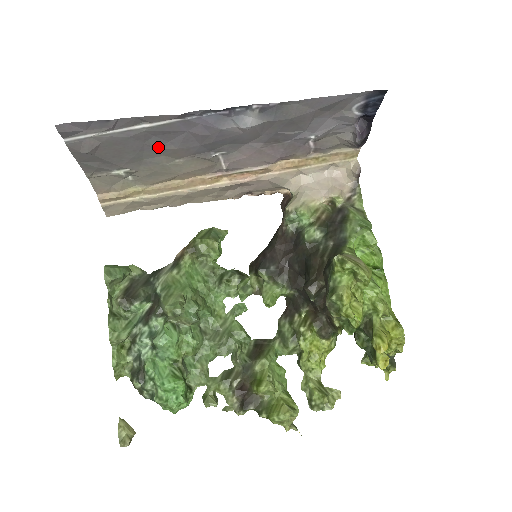
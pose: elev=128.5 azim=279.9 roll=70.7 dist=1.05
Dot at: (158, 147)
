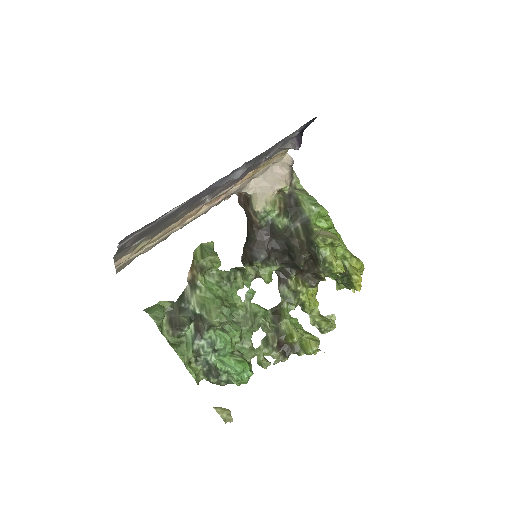
Dot at: (174, 215)
